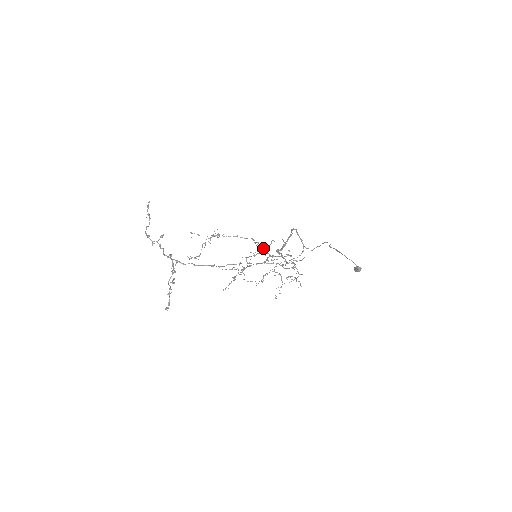
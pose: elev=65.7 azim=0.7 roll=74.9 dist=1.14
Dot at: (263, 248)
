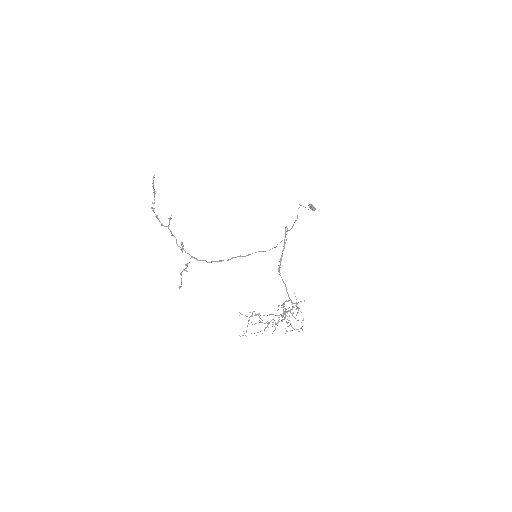
Dot at: occluded
